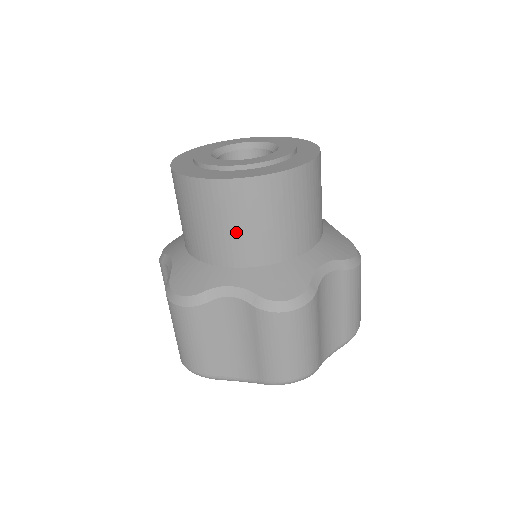
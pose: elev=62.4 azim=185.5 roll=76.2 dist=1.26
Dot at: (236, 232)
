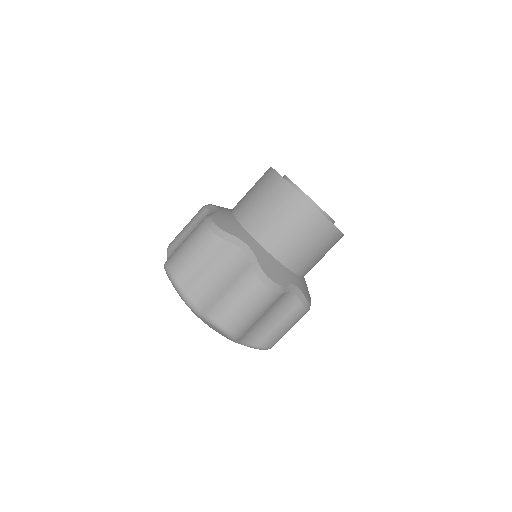
Dot at: (314, 256)
